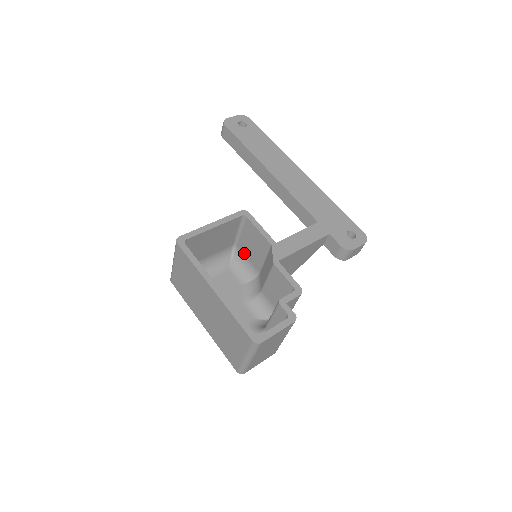
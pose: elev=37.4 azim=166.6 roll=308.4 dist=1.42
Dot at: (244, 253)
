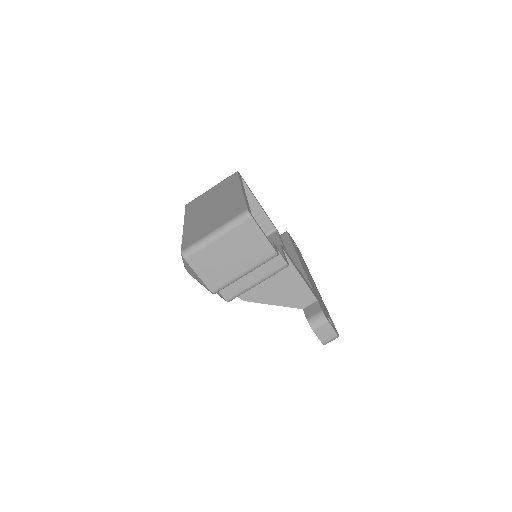
Dot at: occluded
